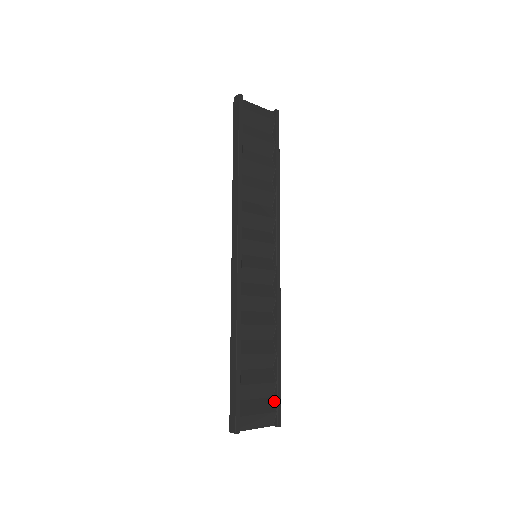
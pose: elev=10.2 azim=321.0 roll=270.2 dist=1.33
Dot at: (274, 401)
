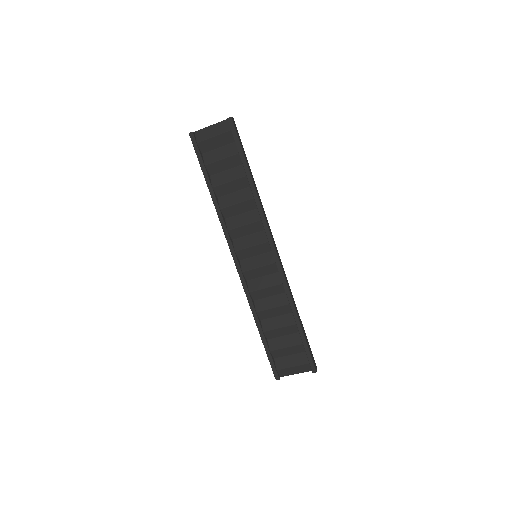
Dot at: (307, 355)
